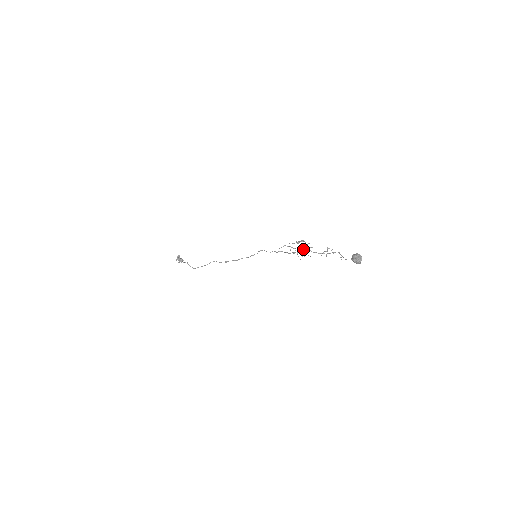
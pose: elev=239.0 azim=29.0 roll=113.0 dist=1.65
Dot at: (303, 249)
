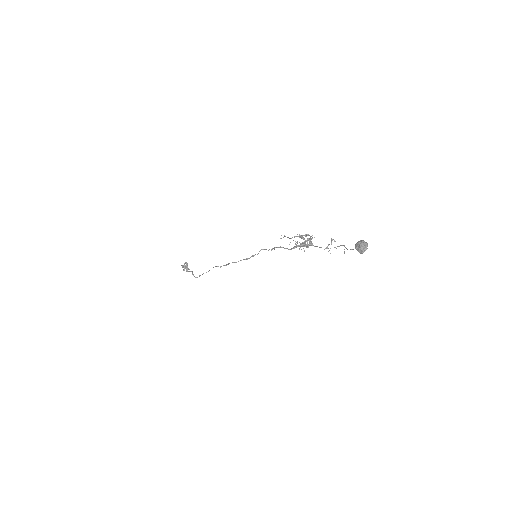
Dot at: (303, 237)
